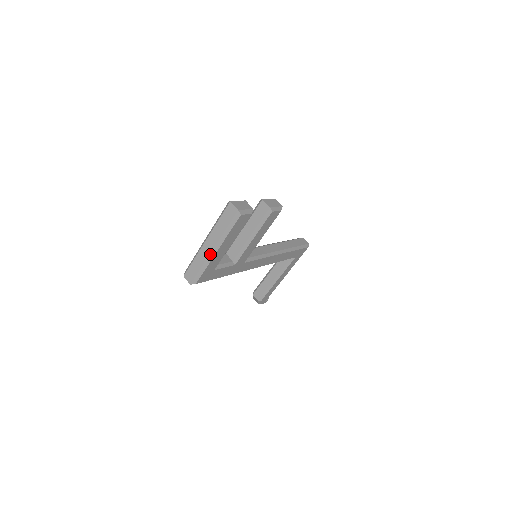
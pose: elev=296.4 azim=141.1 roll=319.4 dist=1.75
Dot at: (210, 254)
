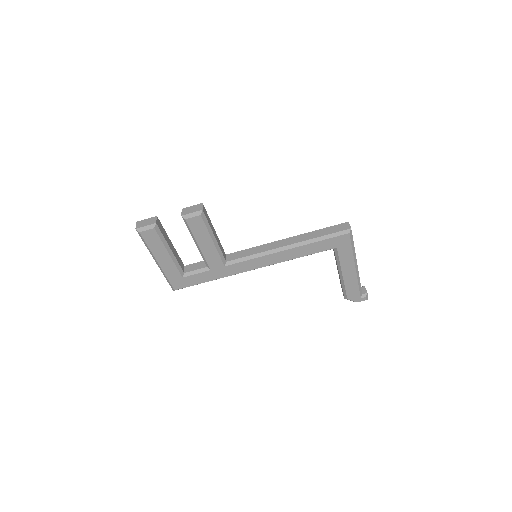
Dot at: (158, 266)
